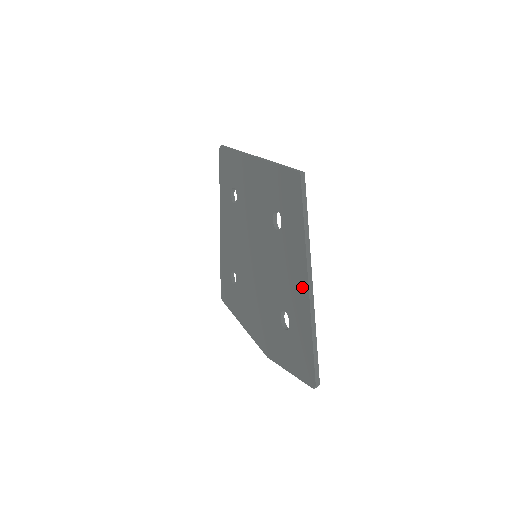
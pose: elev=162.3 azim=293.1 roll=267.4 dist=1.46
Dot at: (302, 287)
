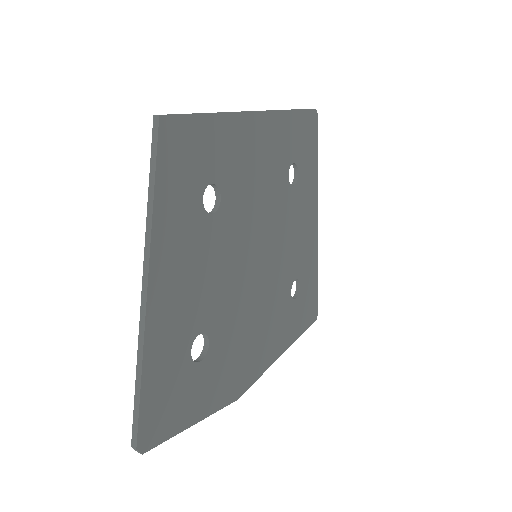
Dot at: (155, 295)
